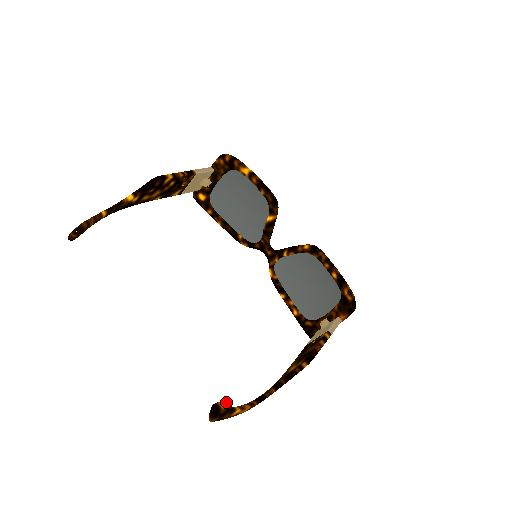
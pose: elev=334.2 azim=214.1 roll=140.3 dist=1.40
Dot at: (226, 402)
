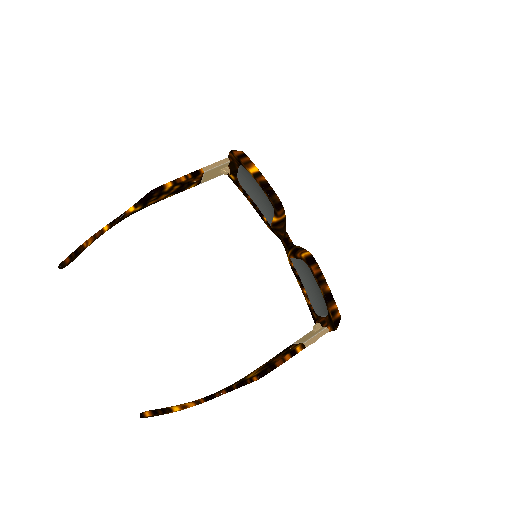
Dot at: (152, 412)
